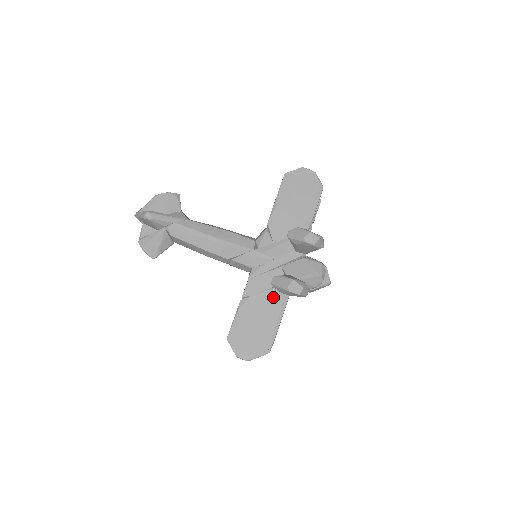
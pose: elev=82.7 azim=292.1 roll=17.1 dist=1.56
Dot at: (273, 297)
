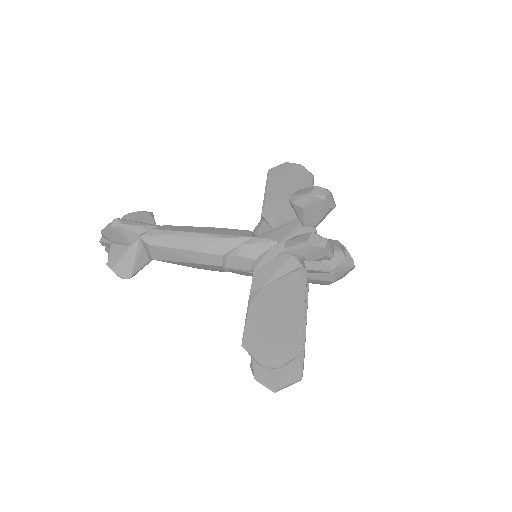
Dot at: (290, 284)
